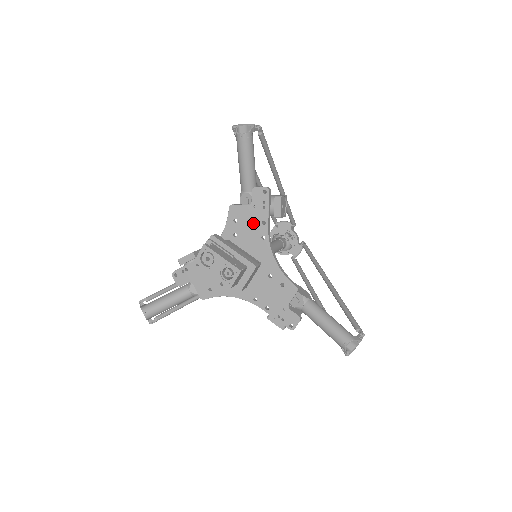
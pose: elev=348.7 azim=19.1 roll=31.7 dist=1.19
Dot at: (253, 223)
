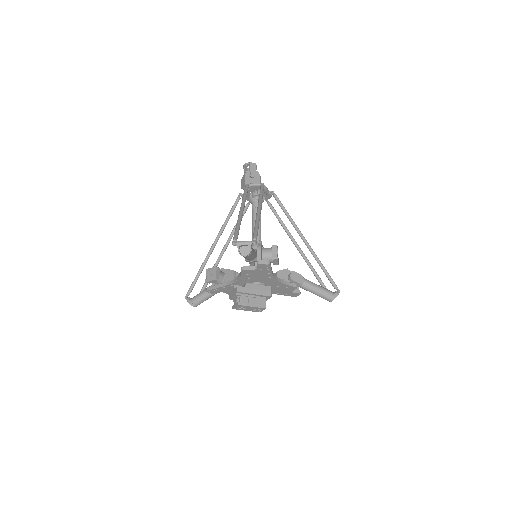
Dot at: (261, 274)
